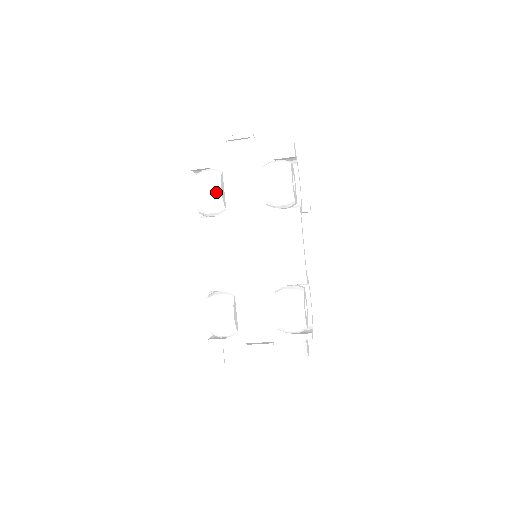
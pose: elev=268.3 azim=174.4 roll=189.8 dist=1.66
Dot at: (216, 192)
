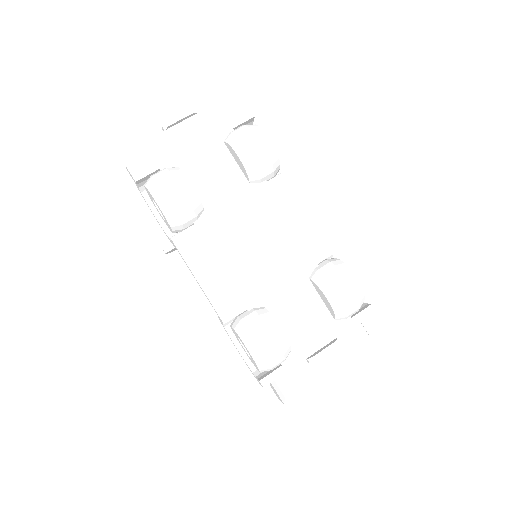
Dot at: (187, 189)
